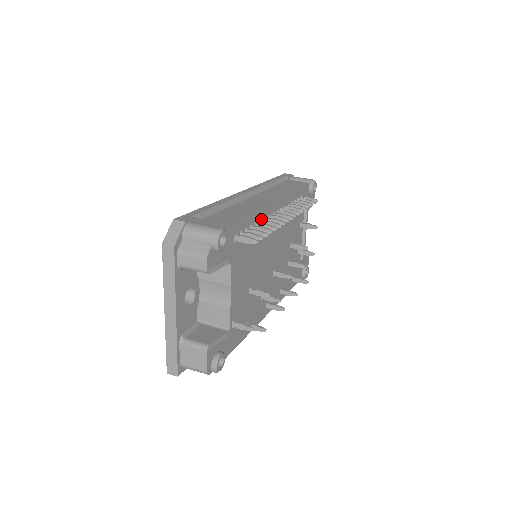
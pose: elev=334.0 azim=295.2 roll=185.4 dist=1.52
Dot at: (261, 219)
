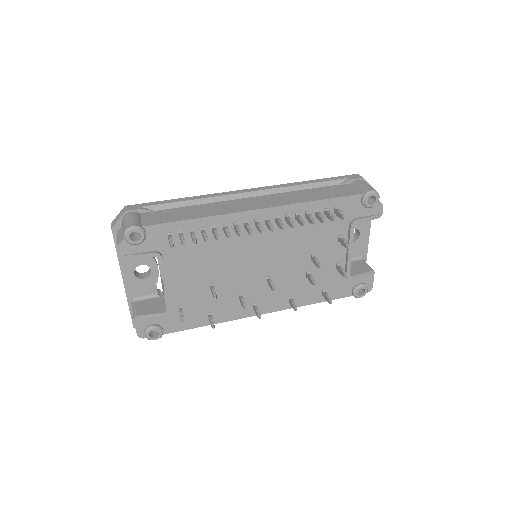
Dot at: (224, 224)
